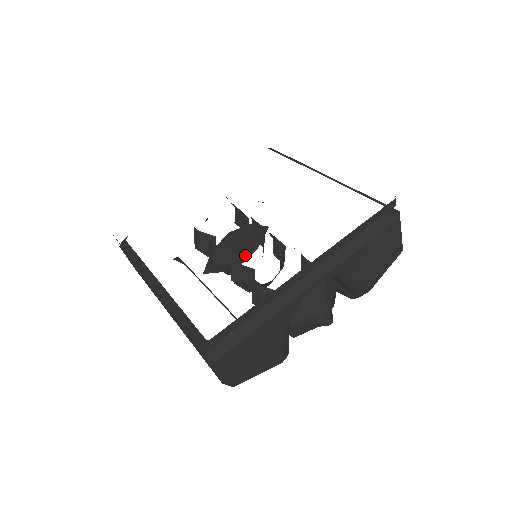
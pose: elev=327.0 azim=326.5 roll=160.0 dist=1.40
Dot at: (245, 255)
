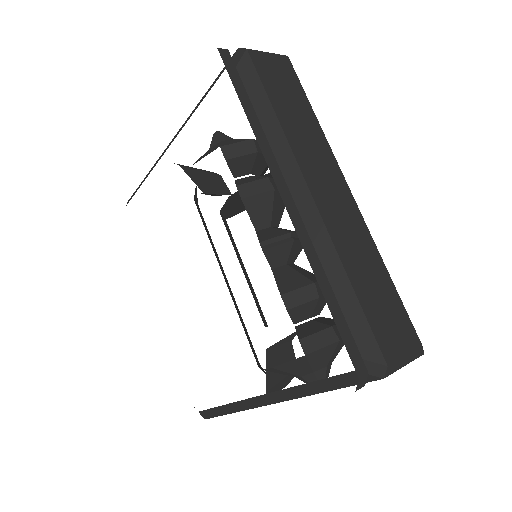
Dot at: occluded
